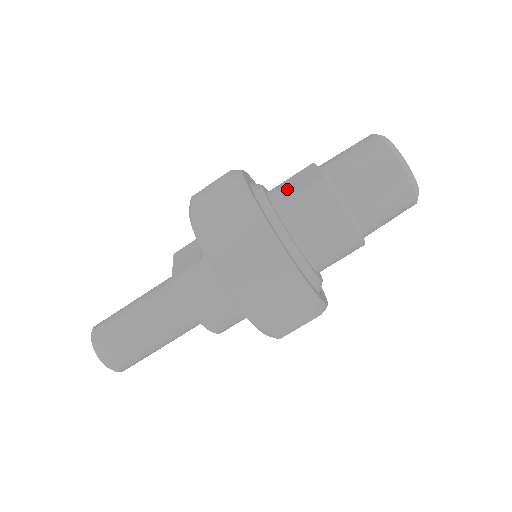
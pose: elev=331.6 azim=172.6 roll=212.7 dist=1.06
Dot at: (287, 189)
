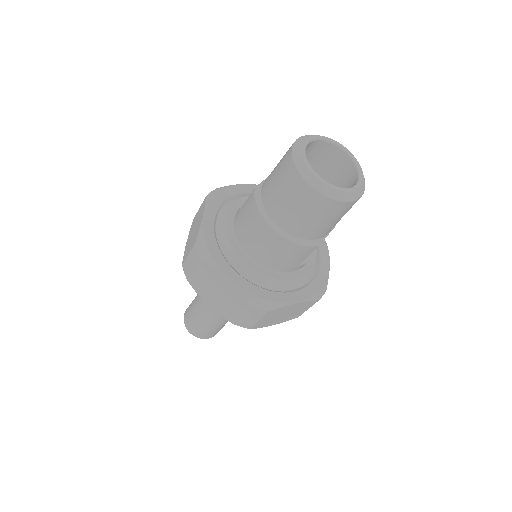
Dot at: occluded
